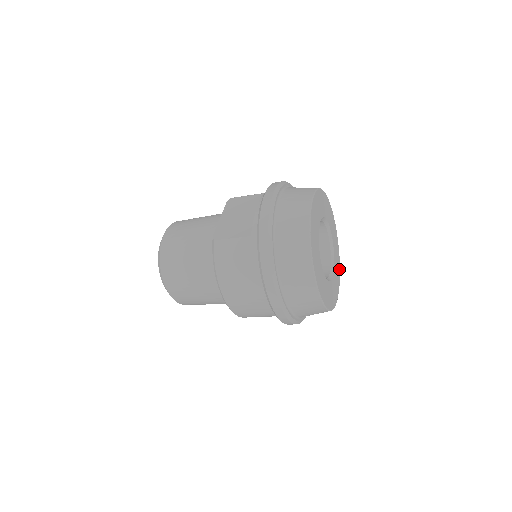
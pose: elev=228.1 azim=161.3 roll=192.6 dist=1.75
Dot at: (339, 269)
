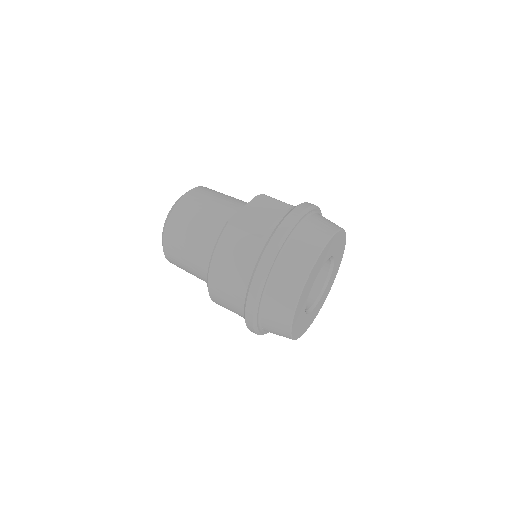
Dot at: (321, 307)
